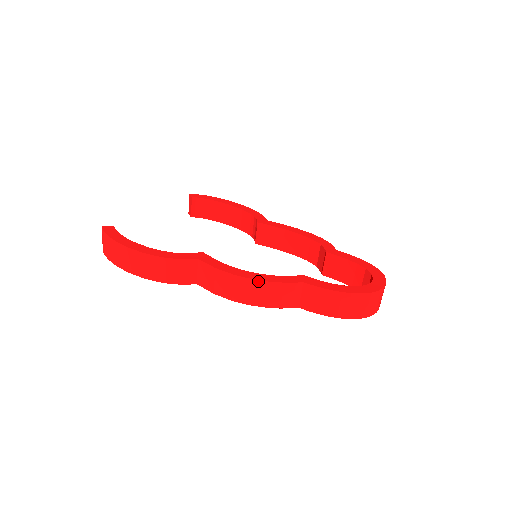
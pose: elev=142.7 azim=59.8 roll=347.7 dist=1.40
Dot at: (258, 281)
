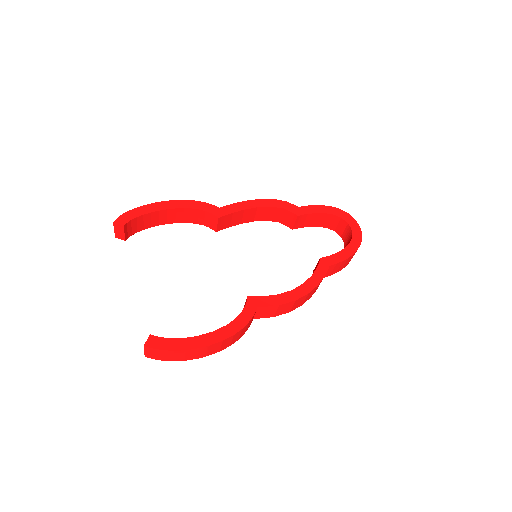
Dot at: (311, 291)
